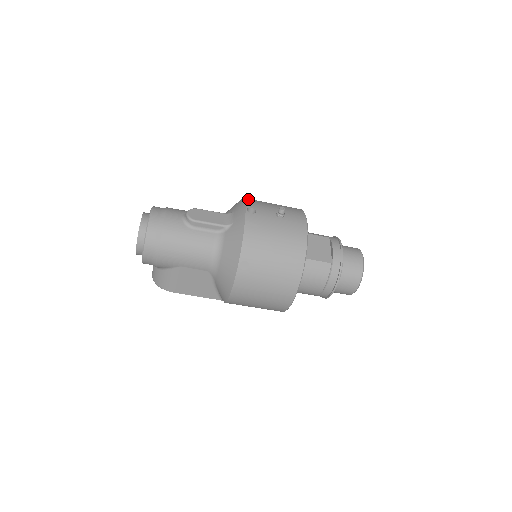
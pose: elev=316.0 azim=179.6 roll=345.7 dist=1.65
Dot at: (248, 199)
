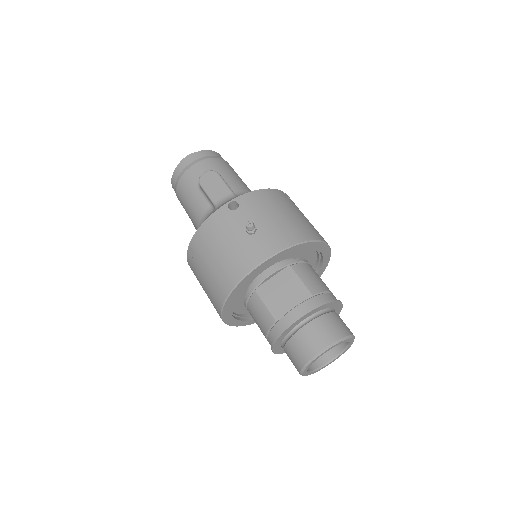
Dot at: (259, 192)
